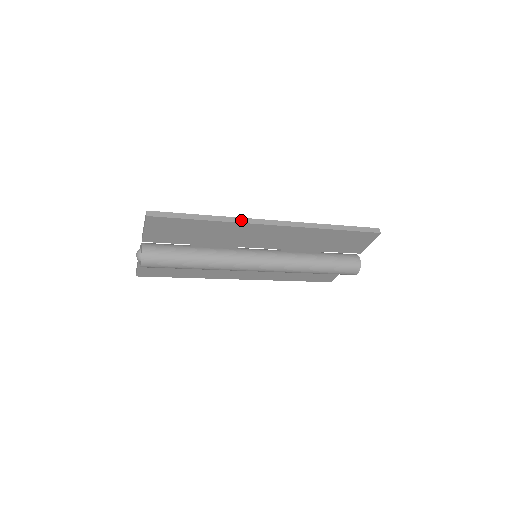
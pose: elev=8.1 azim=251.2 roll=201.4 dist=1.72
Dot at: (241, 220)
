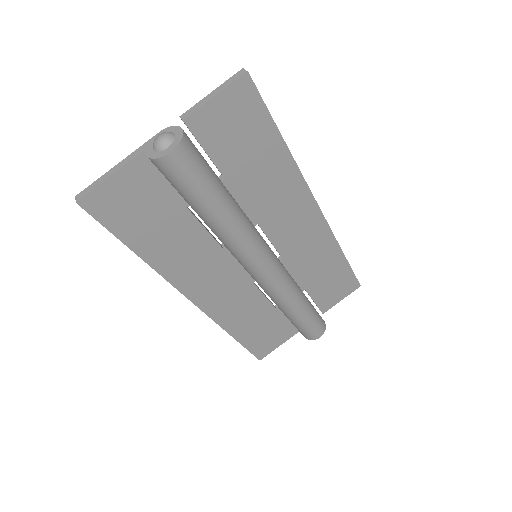
Dot at: (302, 175)
